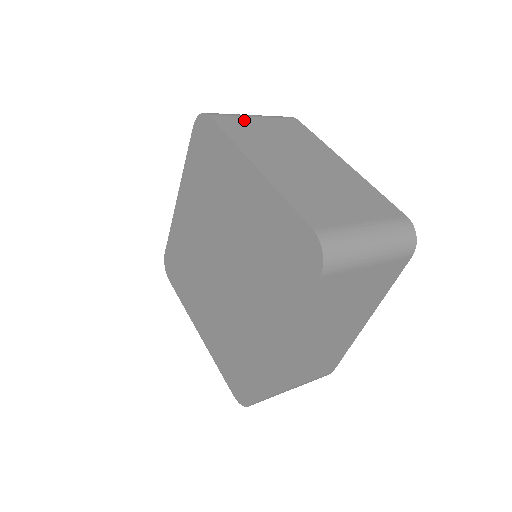
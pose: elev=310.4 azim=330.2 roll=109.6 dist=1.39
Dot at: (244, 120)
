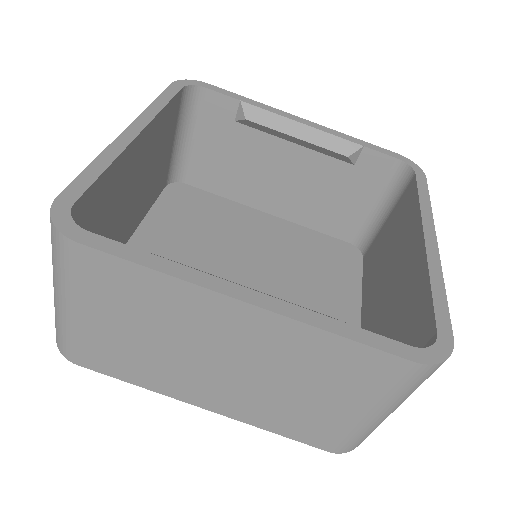
Dot at: (88, 337)
